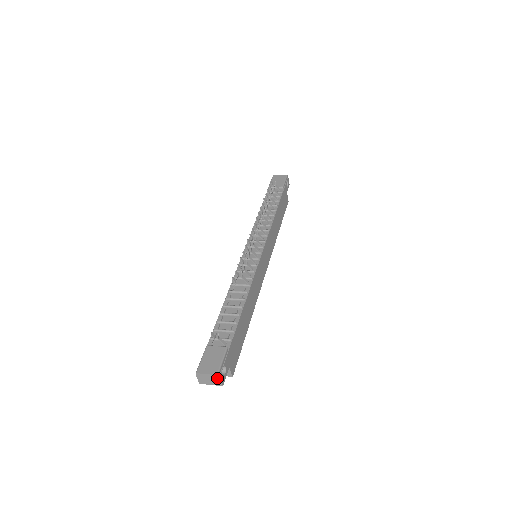
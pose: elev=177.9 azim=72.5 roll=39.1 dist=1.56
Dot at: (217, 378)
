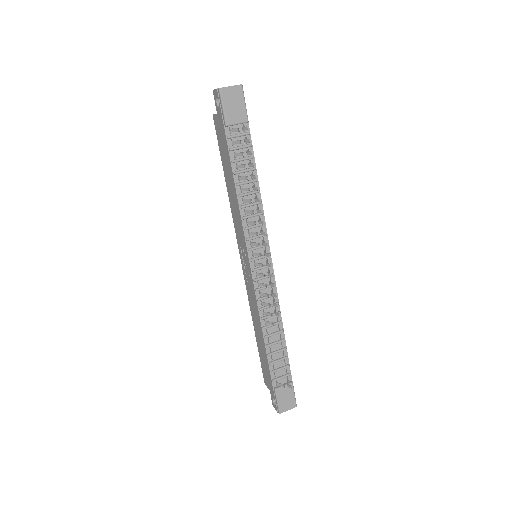
Dot at: (294, 405)
